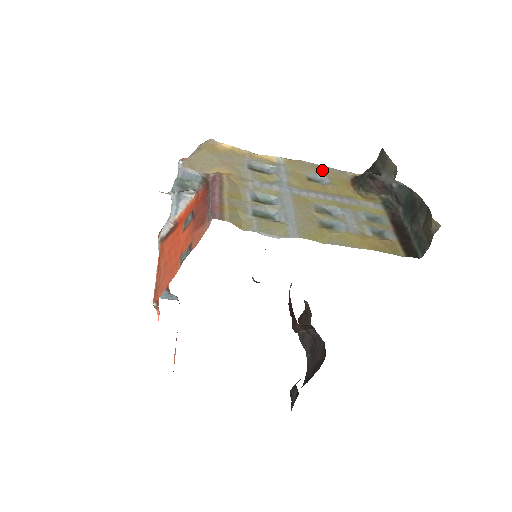
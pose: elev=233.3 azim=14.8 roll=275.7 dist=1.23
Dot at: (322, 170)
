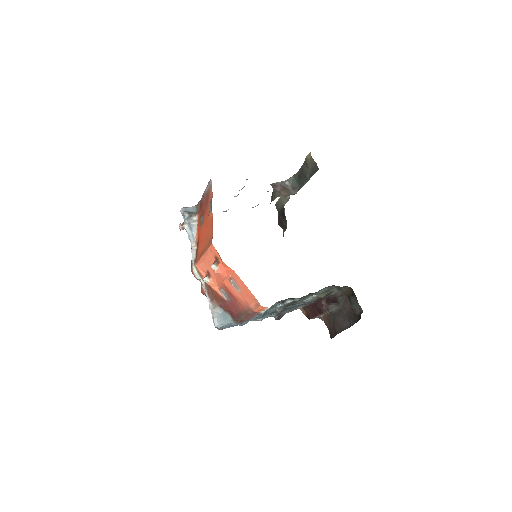
Dot at: occluded
